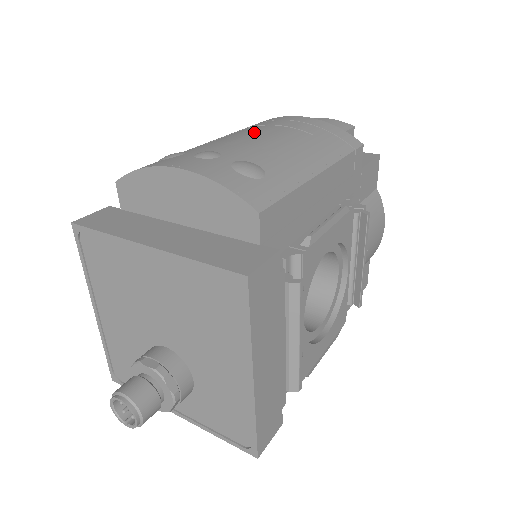
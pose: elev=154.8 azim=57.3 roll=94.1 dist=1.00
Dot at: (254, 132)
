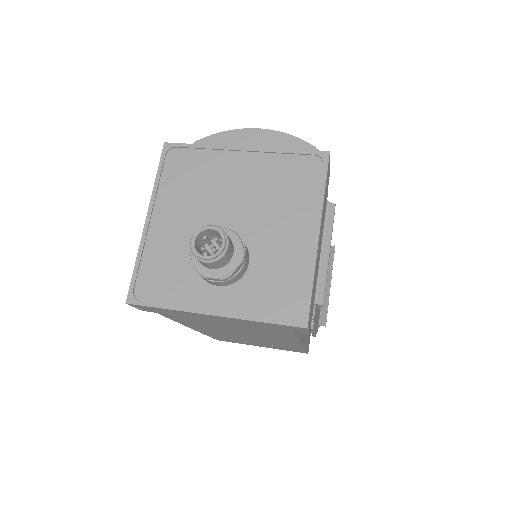
Dot at: occluded
